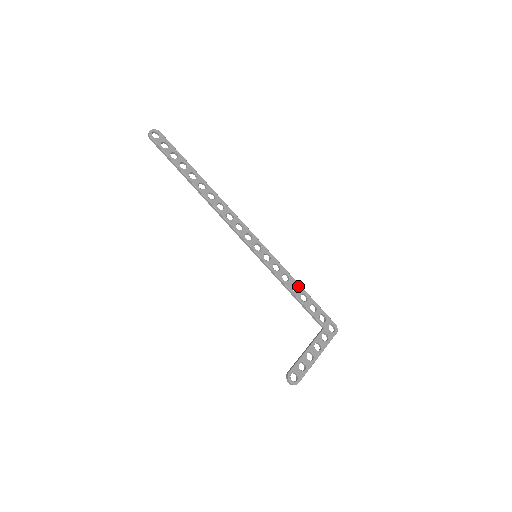
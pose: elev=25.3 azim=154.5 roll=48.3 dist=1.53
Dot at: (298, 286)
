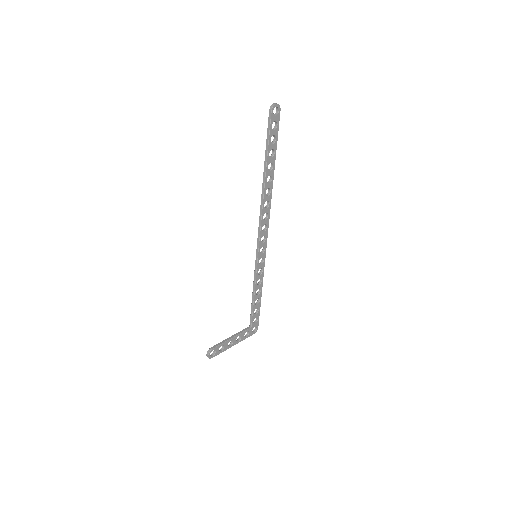
Dot at: (261, 292)
